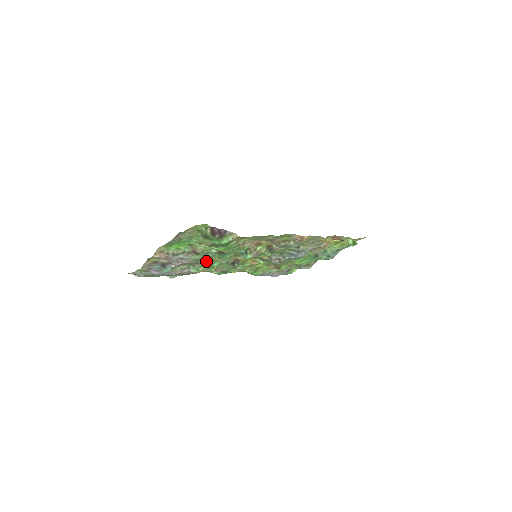
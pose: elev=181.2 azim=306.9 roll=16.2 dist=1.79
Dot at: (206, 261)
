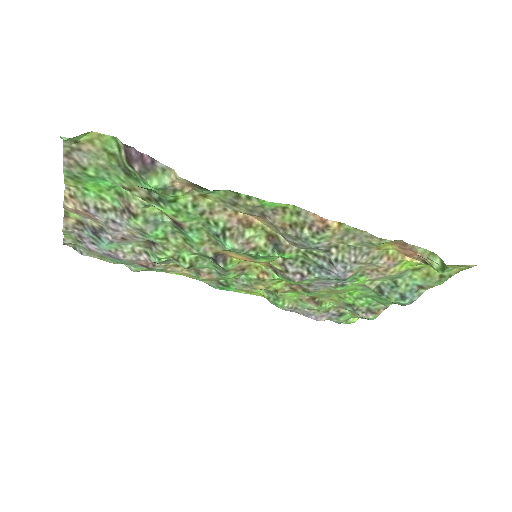
Dot at: (164, 241)
